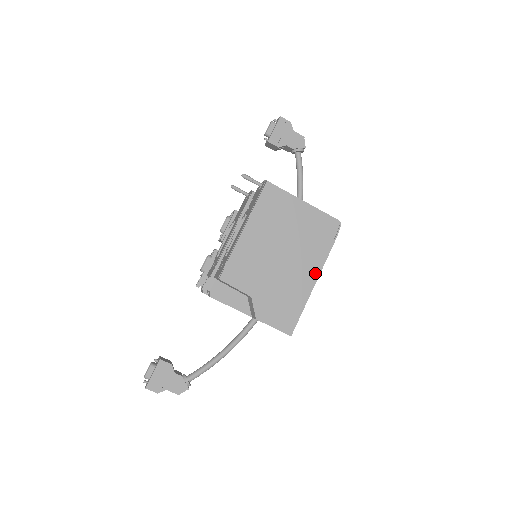
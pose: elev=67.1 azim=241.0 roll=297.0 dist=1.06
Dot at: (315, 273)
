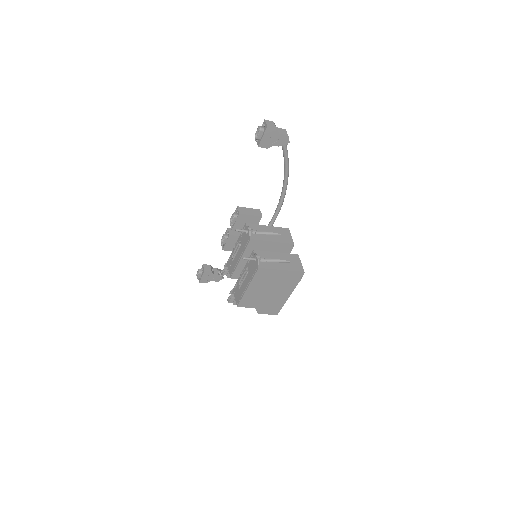
Dot at: (289, 293)
